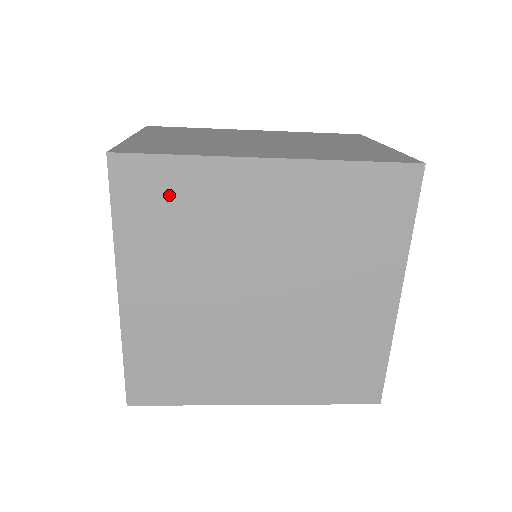
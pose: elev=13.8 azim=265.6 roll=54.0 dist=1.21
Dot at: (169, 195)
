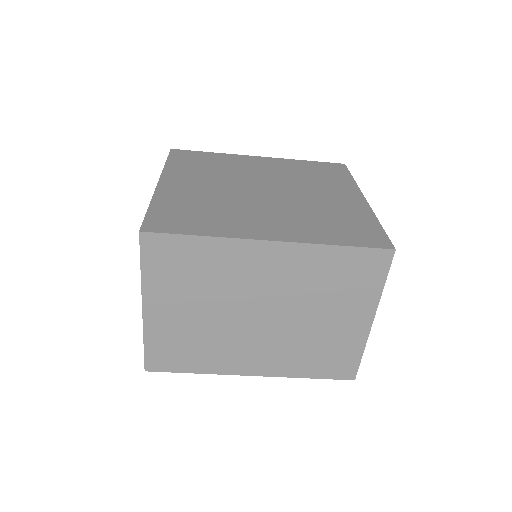
Dot at: (202, 159)
